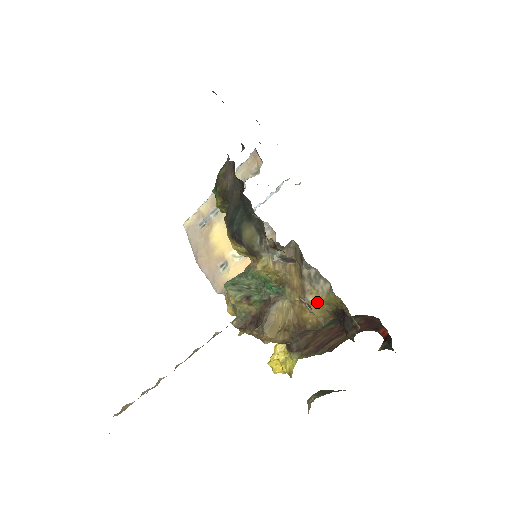
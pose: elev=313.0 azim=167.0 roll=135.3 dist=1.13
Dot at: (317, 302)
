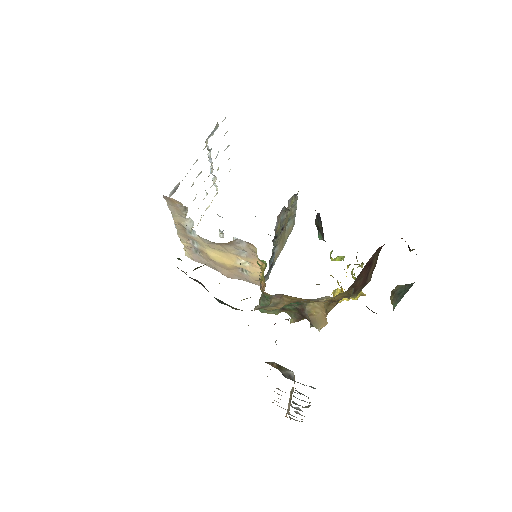
Dot at: (331, 298)
